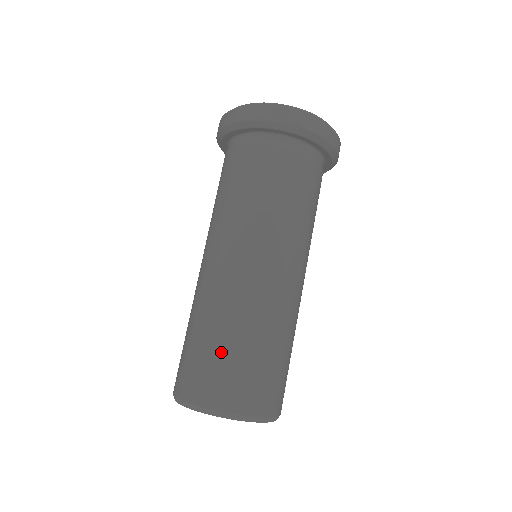
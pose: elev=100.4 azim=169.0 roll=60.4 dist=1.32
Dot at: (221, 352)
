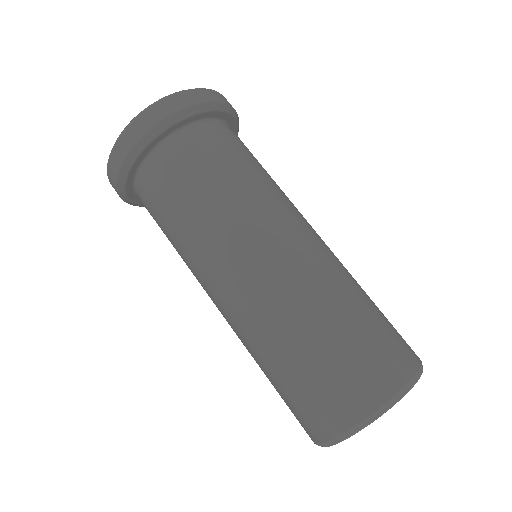
Dot at: (335, 348)
